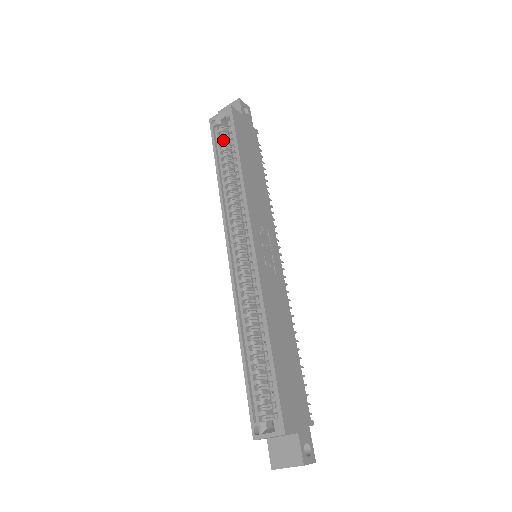
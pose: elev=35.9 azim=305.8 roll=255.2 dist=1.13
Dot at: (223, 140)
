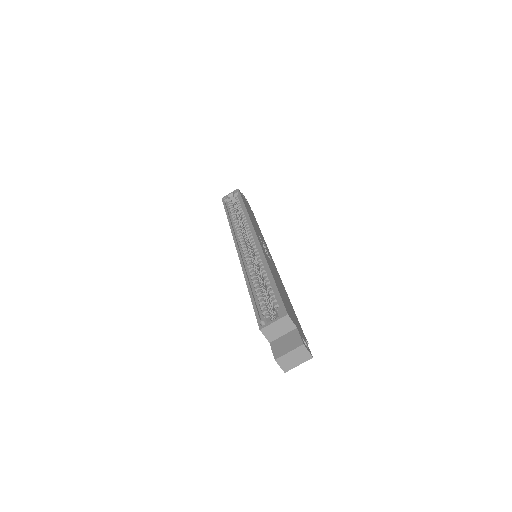
Dot at: (232, 205)
